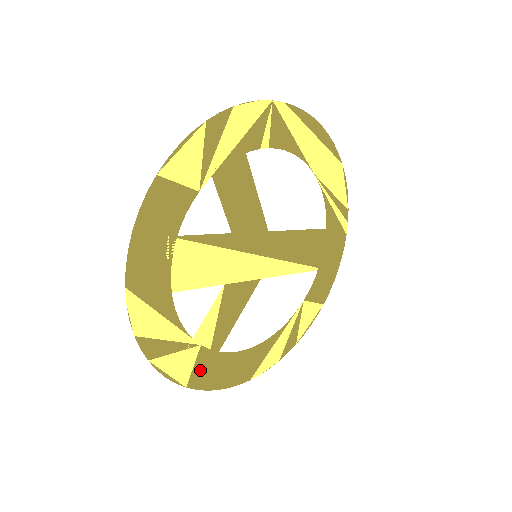
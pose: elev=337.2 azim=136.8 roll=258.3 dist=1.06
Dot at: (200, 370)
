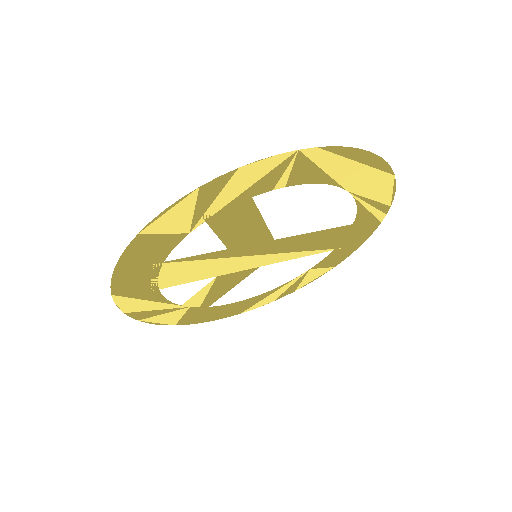
Dot at: (189, 317)
